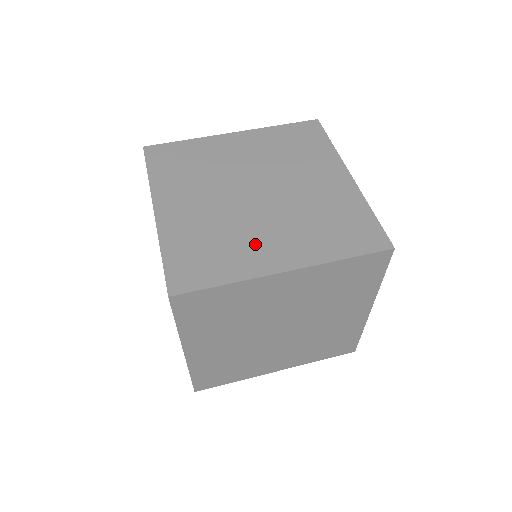
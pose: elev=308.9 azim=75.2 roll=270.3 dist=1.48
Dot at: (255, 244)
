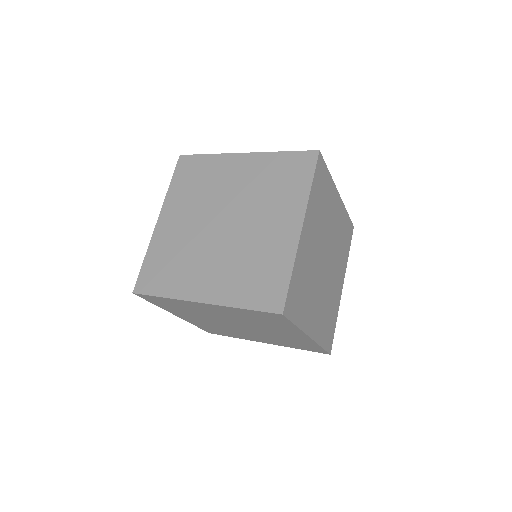
Dot at: (196, 272)
